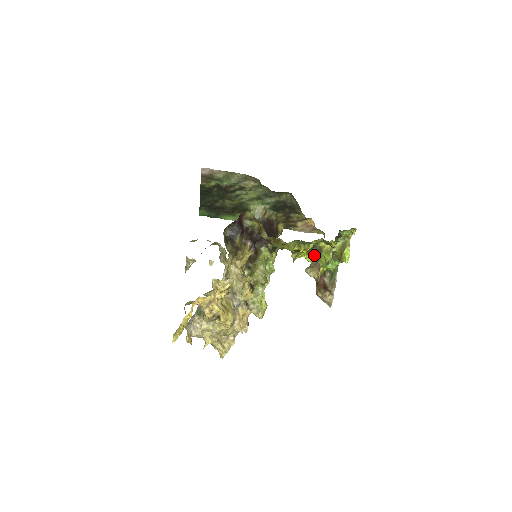
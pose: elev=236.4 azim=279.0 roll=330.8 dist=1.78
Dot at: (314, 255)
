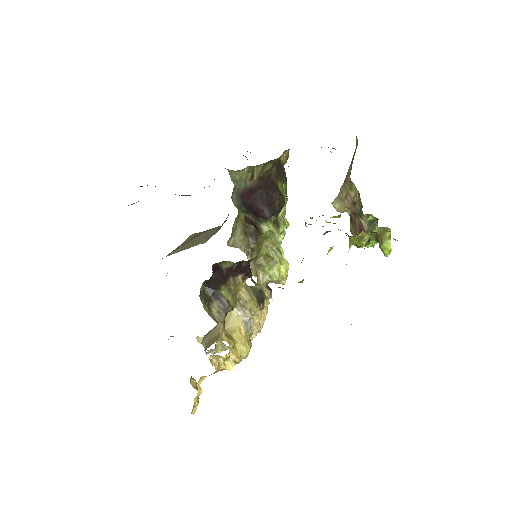
Dot at: occluded
